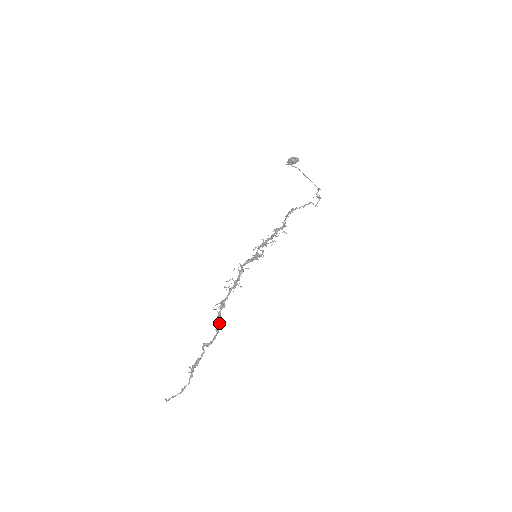
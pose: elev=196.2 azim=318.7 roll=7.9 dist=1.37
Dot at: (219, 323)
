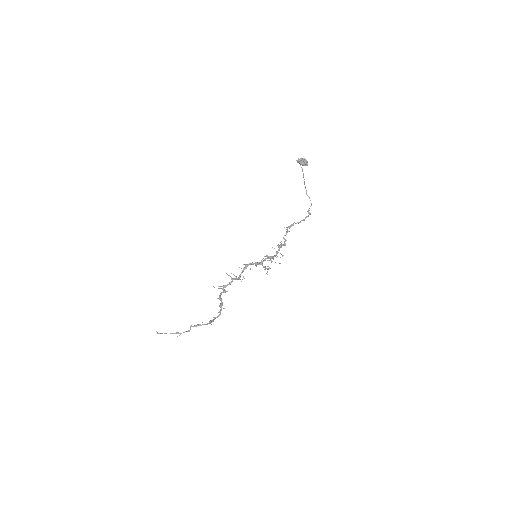
Dot at: occluded
